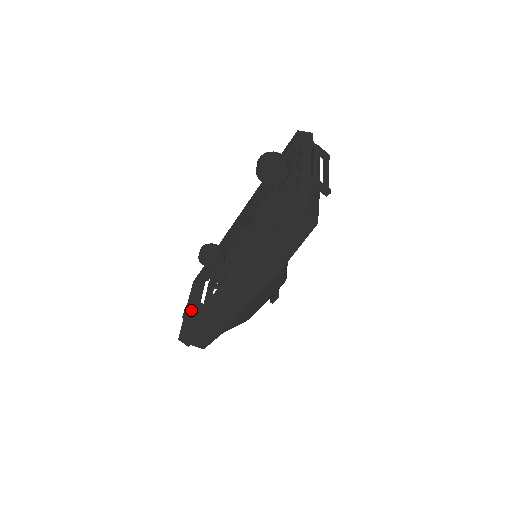
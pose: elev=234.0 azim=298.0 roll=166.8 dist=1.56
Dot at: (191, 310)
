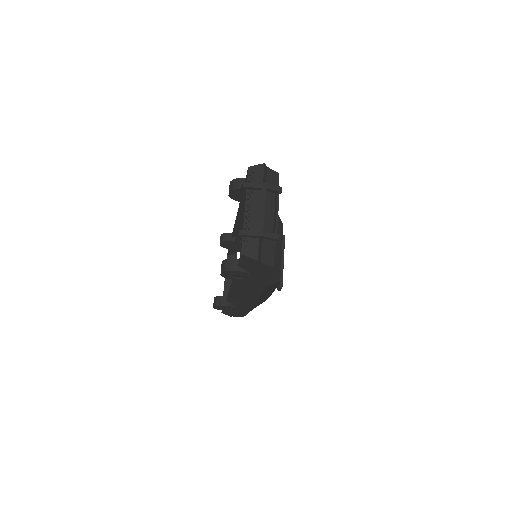
Dot at: (217, 304)
